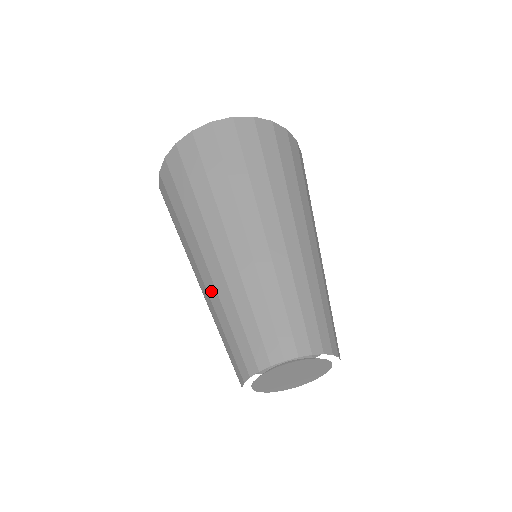
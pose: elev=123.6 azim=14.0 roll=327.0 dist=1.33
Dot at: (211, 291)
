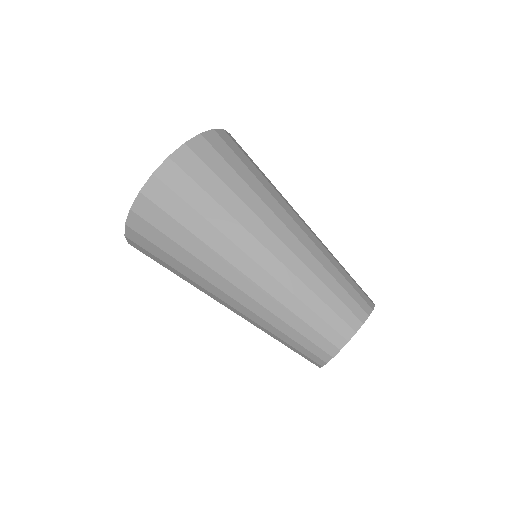
Dot at: (274, 289)
